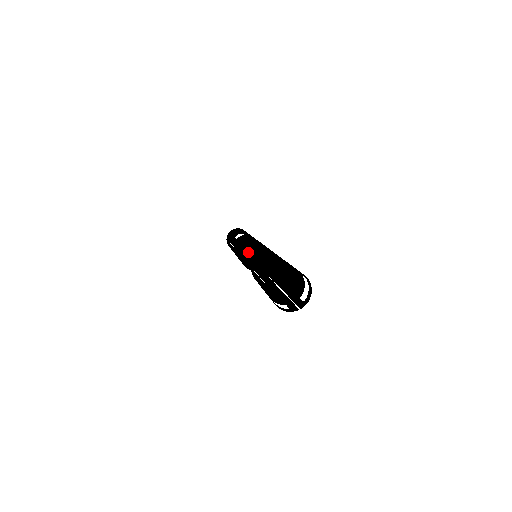
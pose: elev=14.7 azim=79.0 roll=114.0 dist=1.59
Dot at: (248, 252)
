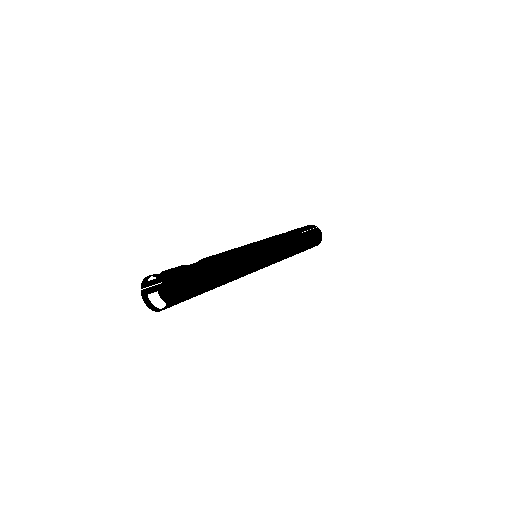
Dot at: occluded
